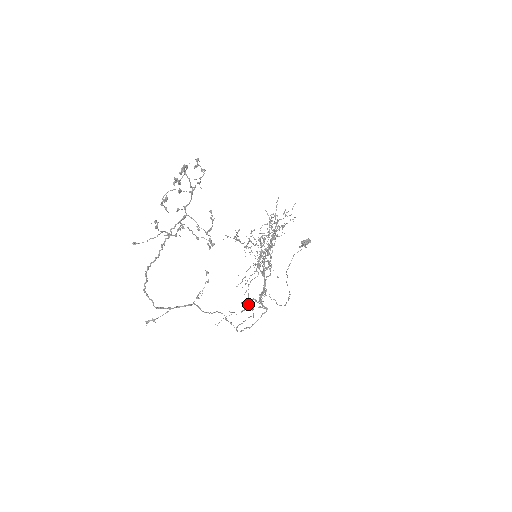
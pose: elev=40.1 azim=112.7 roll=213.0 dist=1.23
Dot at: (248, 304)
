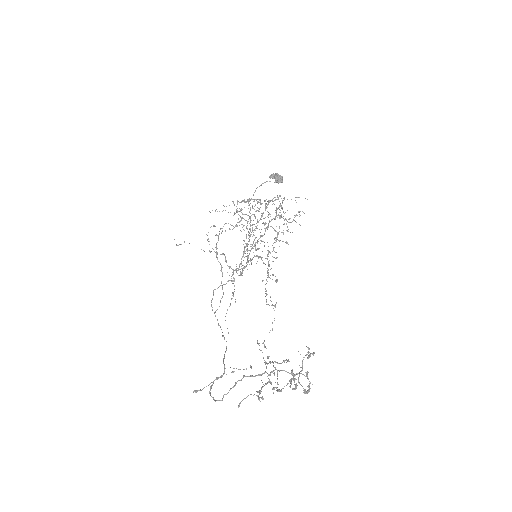
Dot at: (216, 254)
